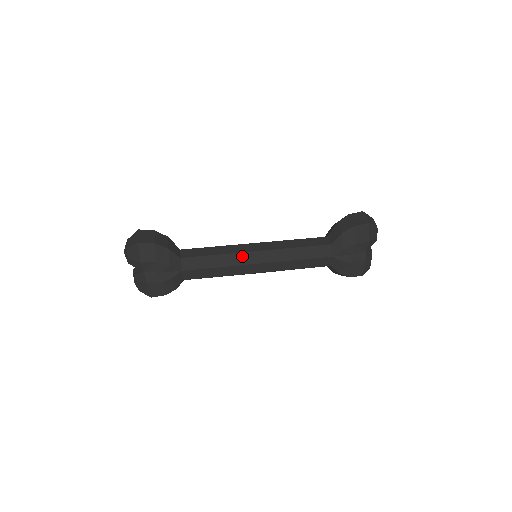
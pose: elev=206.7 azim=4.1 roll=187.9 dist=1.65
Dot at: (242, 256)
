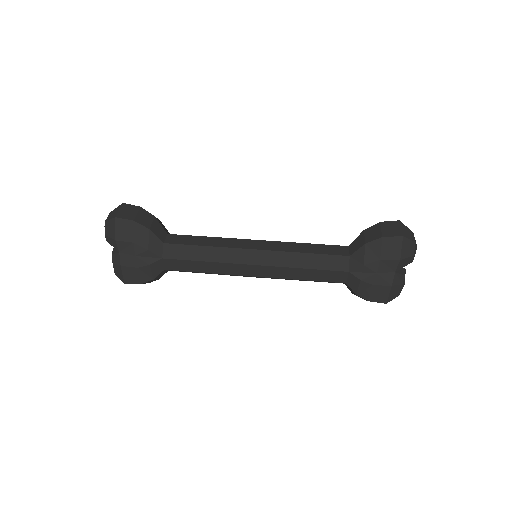
Dot at: (236, 252)
